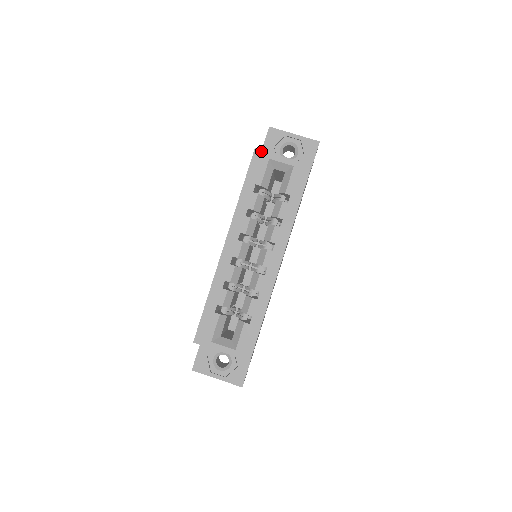
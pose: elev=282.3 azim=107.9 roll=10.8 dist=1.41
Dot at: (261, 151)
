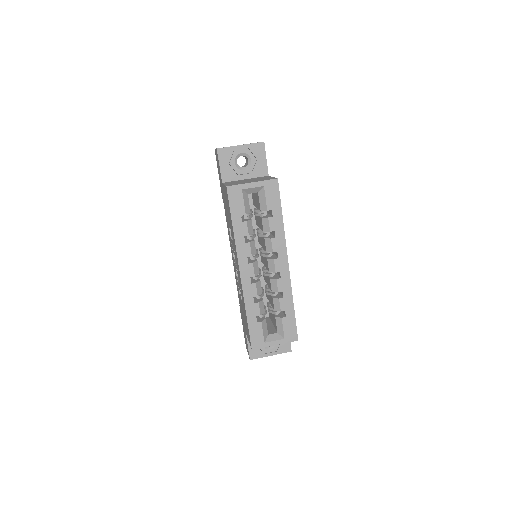
Dot at: (232, 186)
